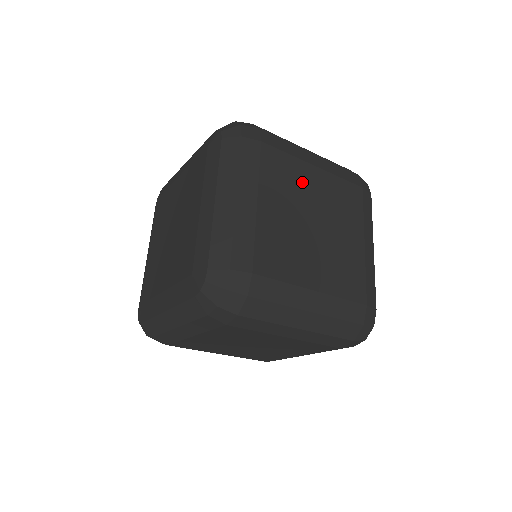
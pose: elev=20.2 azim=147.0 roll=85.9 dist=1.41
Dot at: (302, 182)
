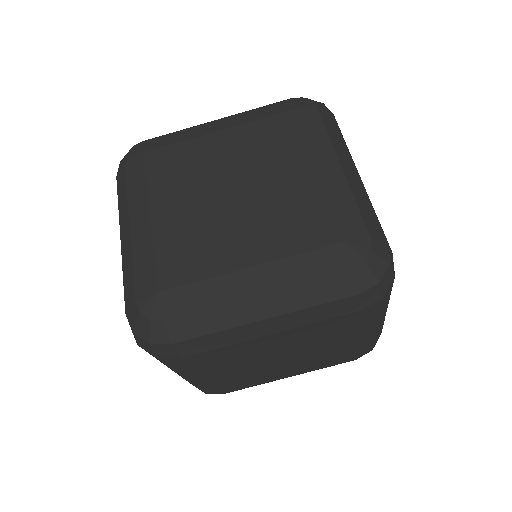
Dot at: occluded
